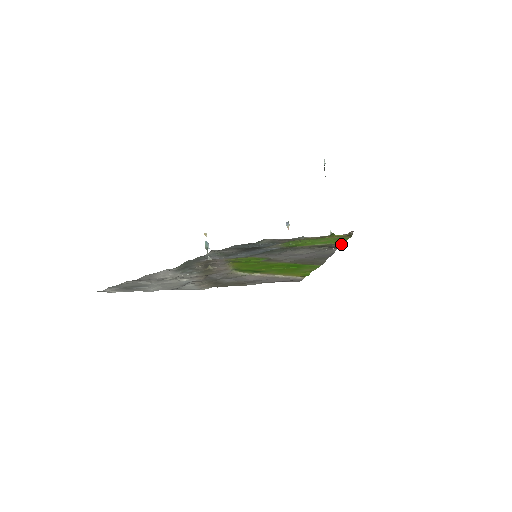
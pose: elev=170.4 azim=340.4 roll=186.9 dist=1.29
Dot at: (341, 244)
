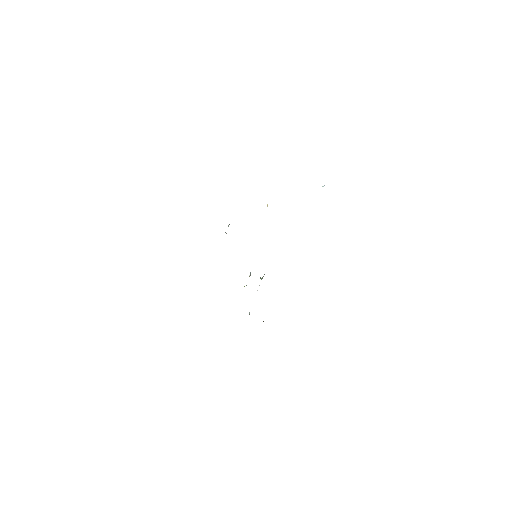
Dot at: occluded
